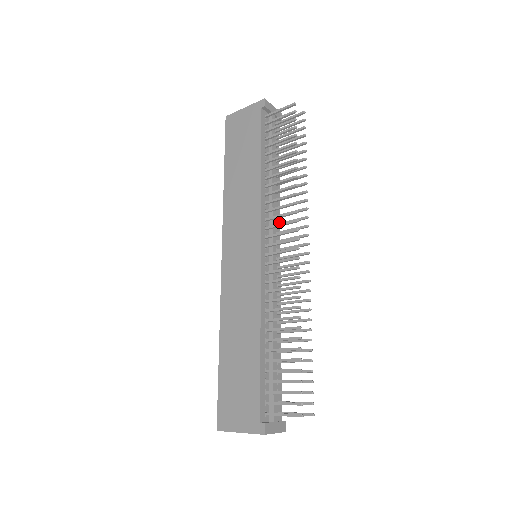
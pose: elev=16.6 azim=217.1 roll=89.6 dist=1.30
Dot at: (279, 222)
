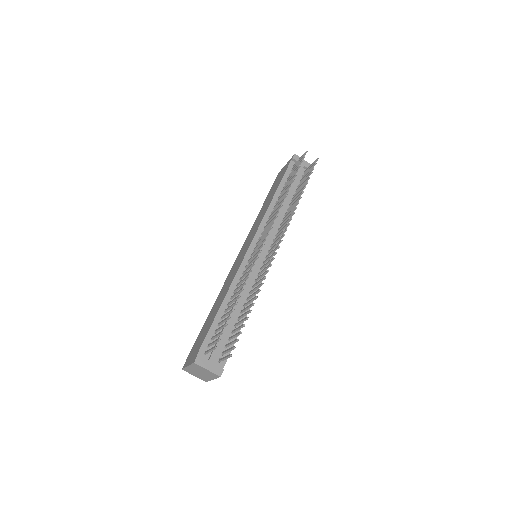
Dot at: occluded
